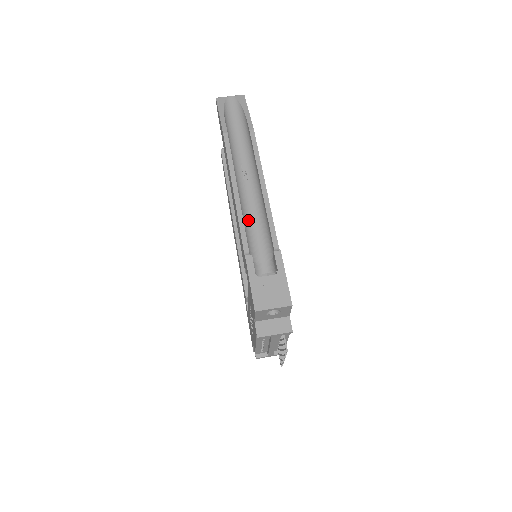
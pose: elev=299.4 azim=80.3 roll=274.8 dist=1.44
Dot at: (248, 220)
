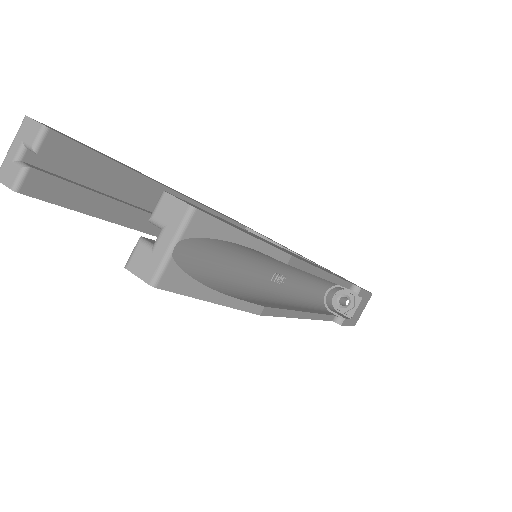
Dot at: (306, 296)
